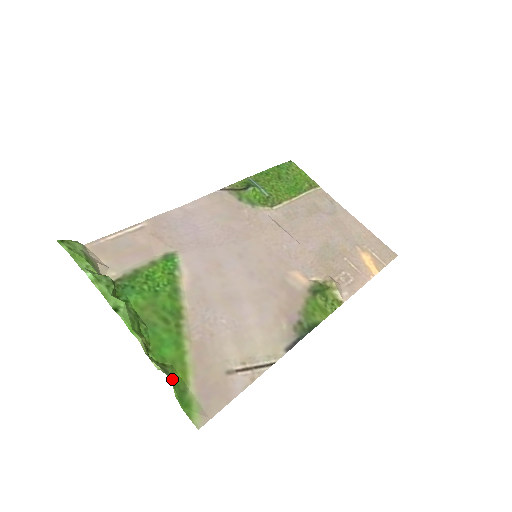
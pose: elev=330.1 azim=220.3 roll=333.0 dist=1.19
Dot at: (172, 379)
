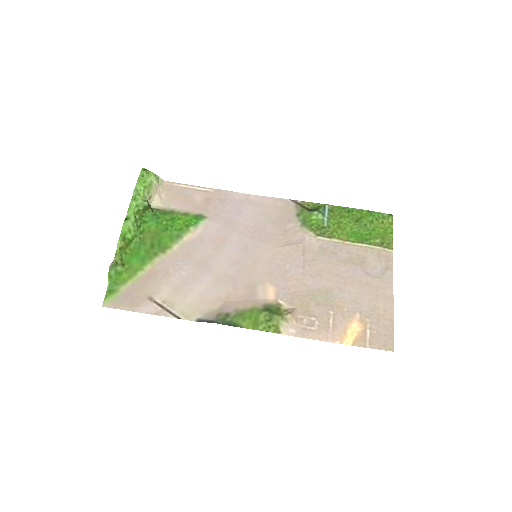
Dot at: (117, 273)
